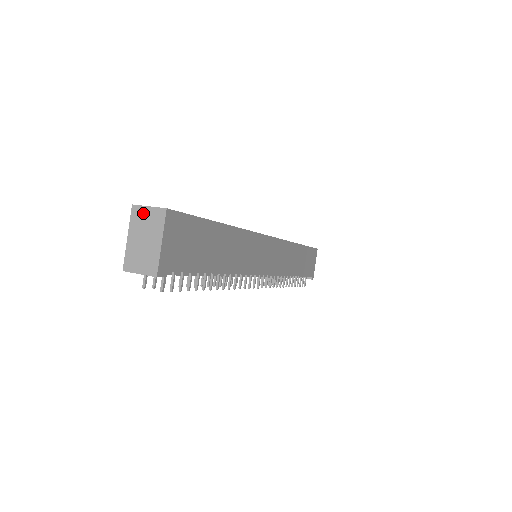
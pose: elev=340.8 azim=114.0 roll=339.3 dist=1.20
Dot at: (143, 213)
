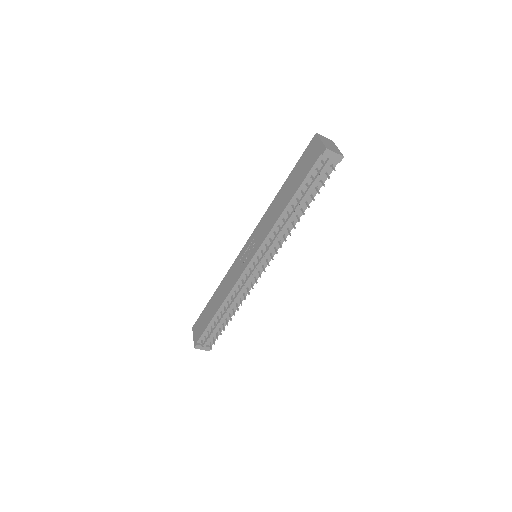
Dot at: (323, 137)
